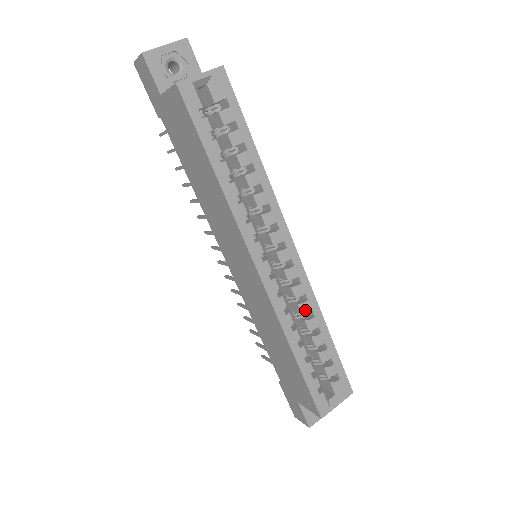
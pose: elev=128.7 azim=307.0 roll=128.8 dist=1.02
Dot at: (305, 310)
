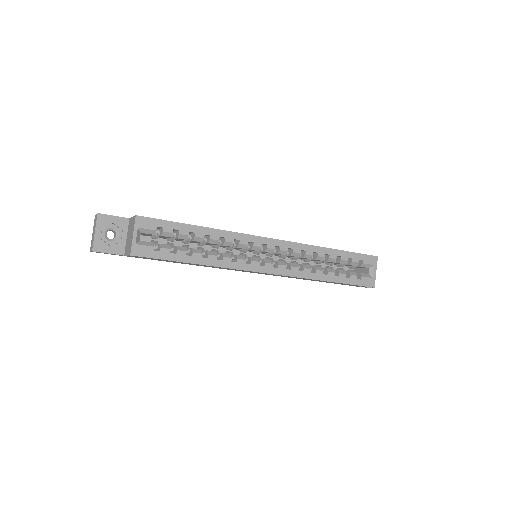
Dot at: (310, 256)
